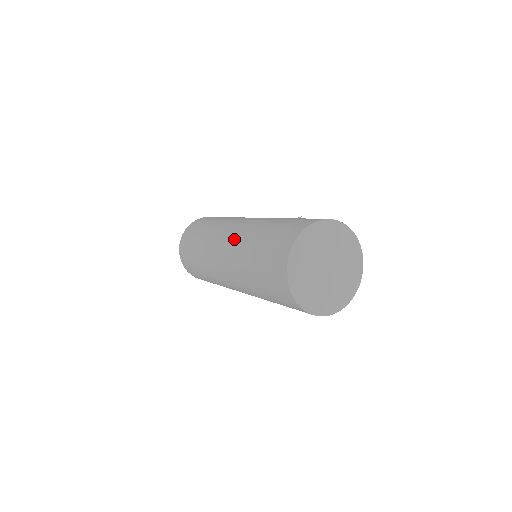
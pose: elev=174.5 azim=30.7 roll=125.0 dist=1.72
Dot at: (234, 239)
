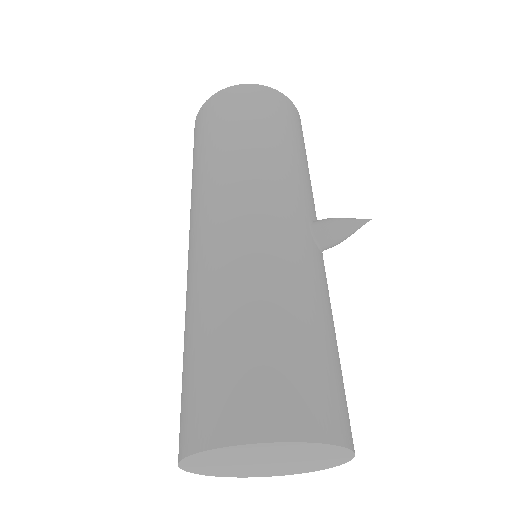
Dot at: (197, 261)
